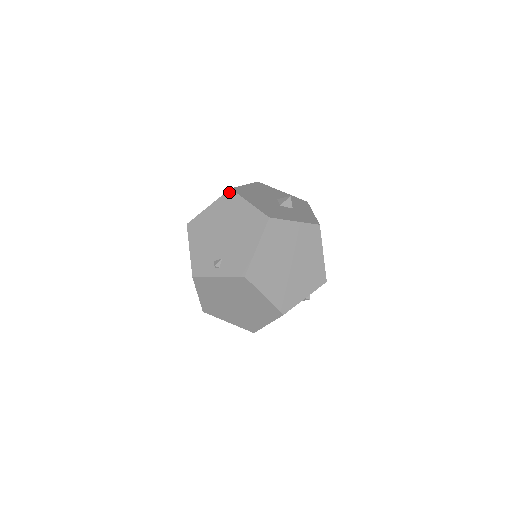
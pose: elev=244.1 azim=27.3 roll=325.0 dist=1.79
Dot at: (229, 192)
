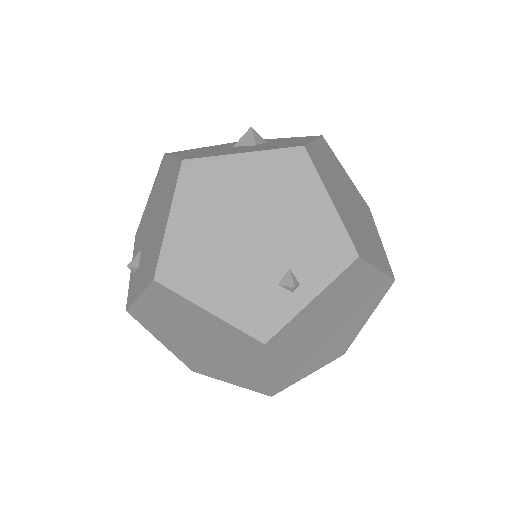
Dot at: (186, 167)
